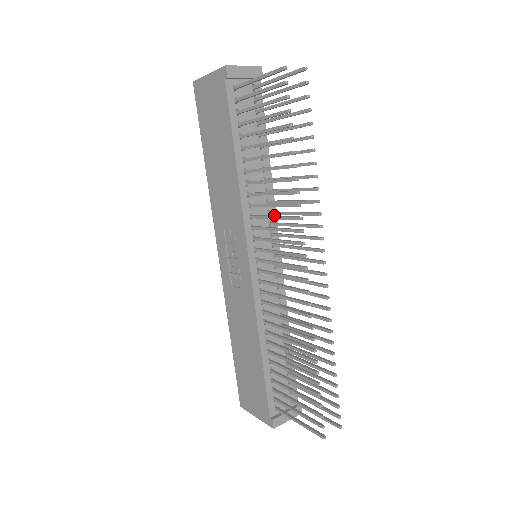
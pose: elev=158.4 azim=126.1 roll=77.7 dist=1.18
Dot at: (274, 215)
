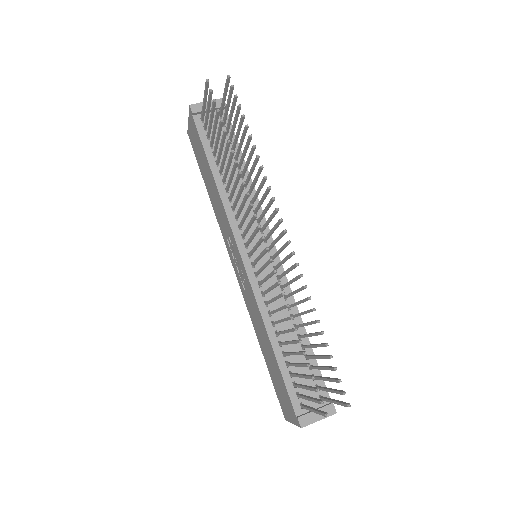
Dot at: occluded
